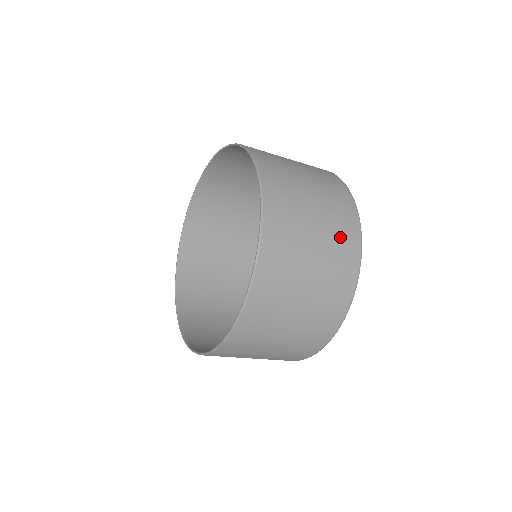
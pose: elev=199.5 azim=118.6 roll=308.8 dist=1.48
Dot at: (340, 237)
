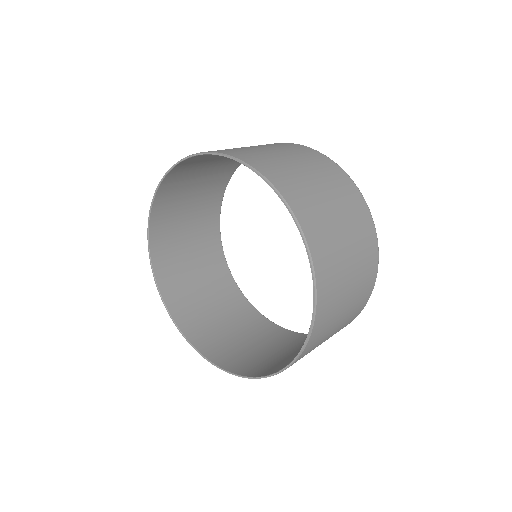
Dot at: (341, 188)
